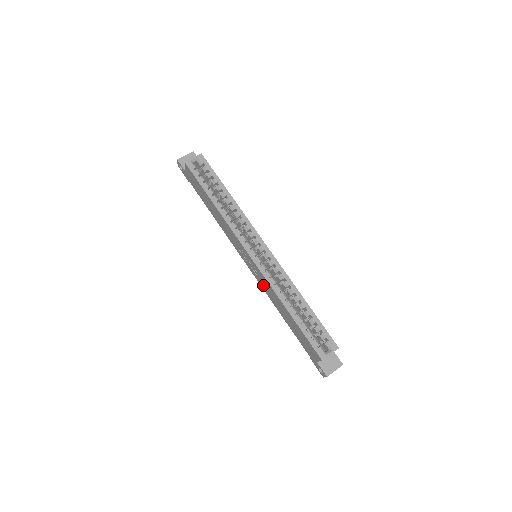
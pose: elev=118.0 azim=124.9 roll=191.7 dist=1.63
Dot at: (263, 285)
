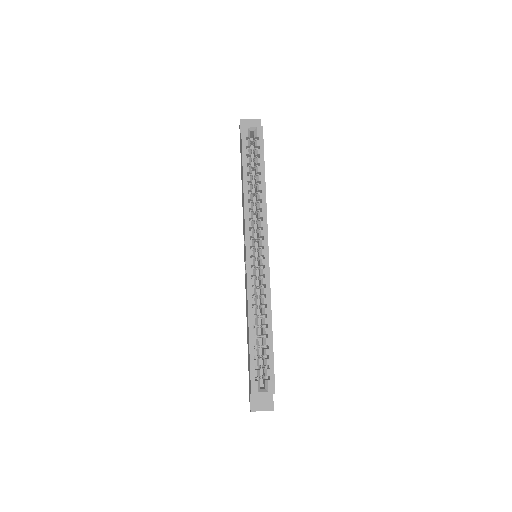
Dot at: occluded
